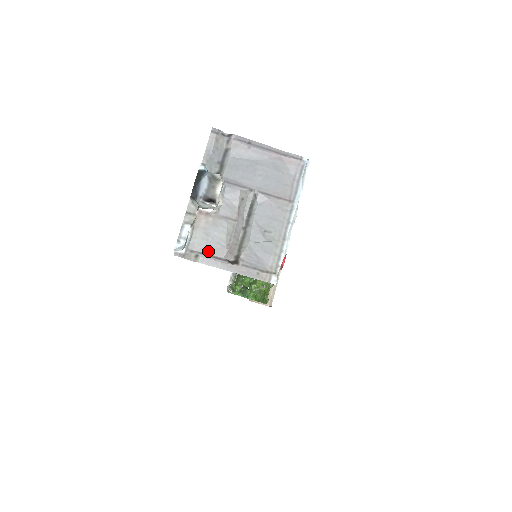
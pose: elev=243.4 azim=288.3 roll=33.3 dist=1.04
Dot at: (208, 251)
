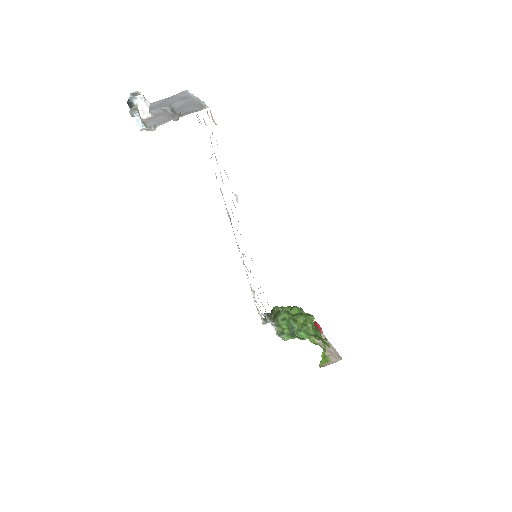
Dot at: (160, 123)
